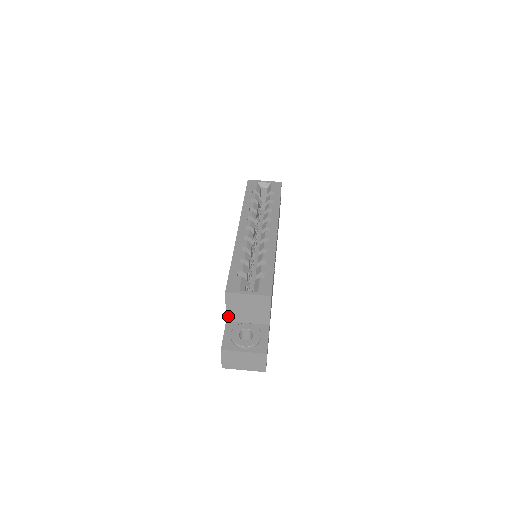
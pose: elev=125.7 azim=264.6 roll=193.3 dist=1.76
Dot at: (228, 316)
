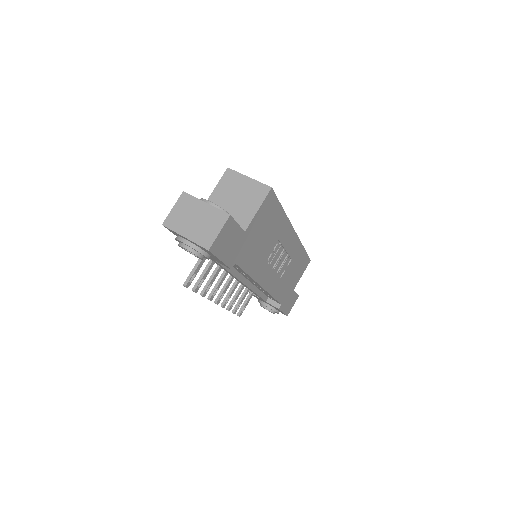
Dot at: occluded
